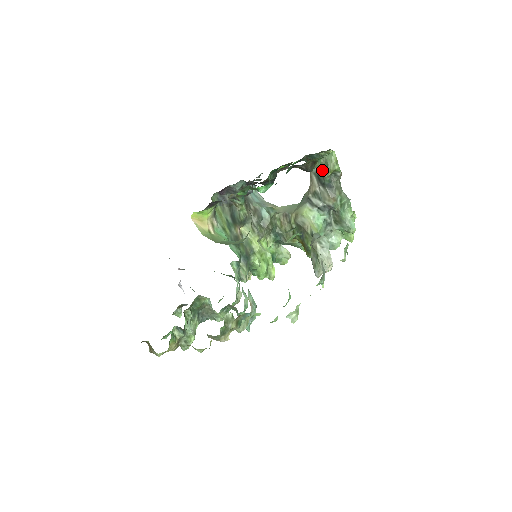
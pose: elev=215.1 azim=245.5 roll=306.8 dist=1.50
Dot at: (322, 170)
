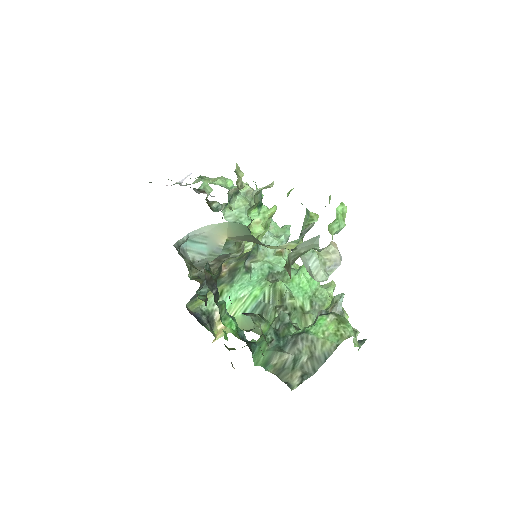
Dot at: occluded
